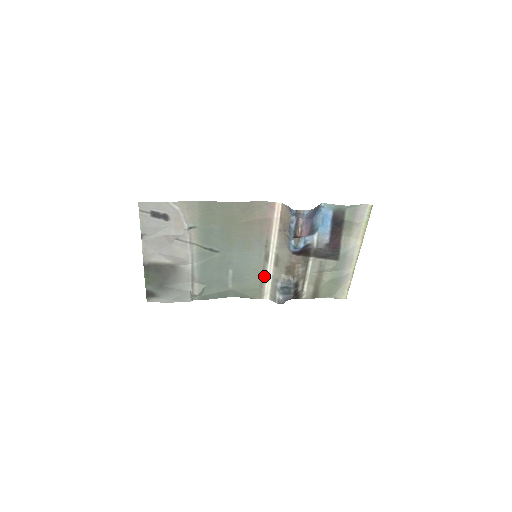
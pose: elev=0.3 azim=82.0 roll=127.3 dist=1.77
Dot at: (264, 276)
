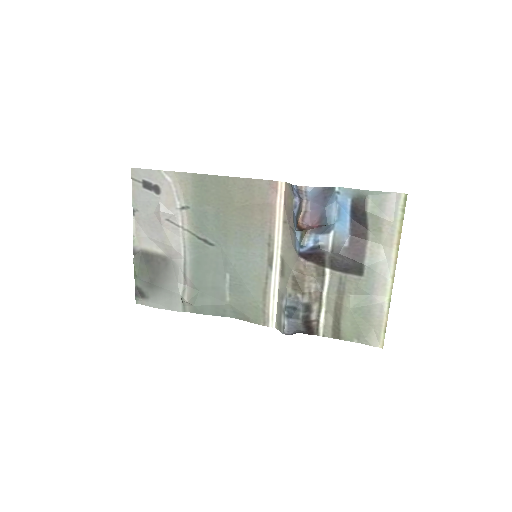
Dot at: (268, 289)
